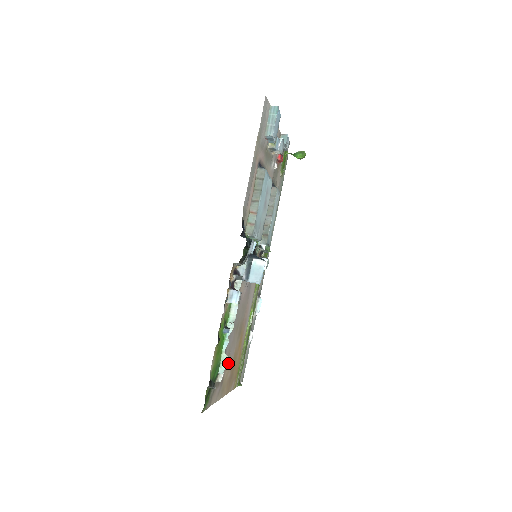
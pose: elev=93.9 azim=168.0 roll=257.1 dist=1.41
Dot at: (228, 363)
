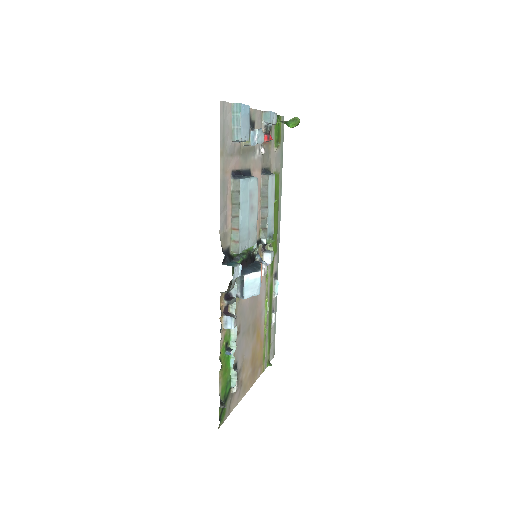
Dot at: (245, 365)
